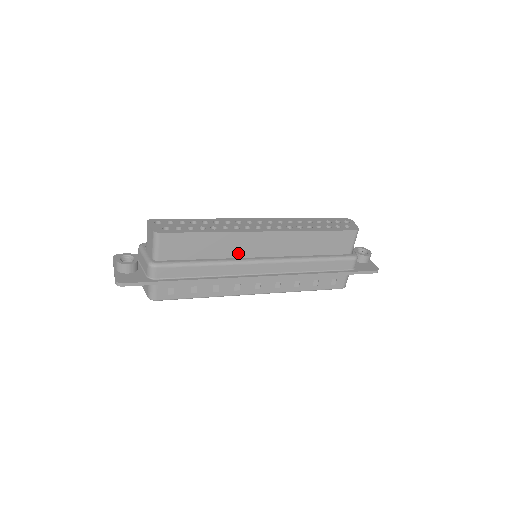
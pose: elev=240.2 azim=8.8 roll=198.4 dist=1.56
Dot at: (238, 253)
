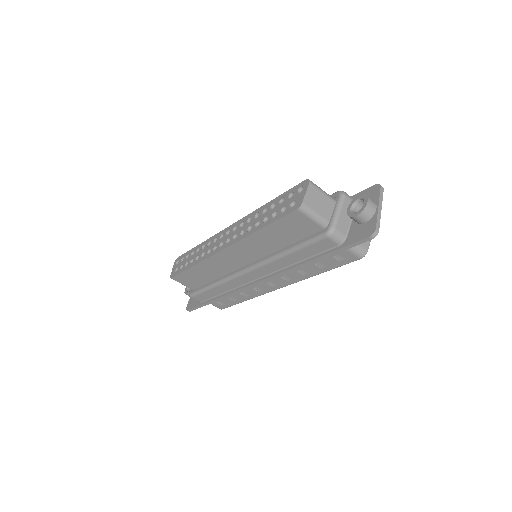
Dot at: (227, 269)
